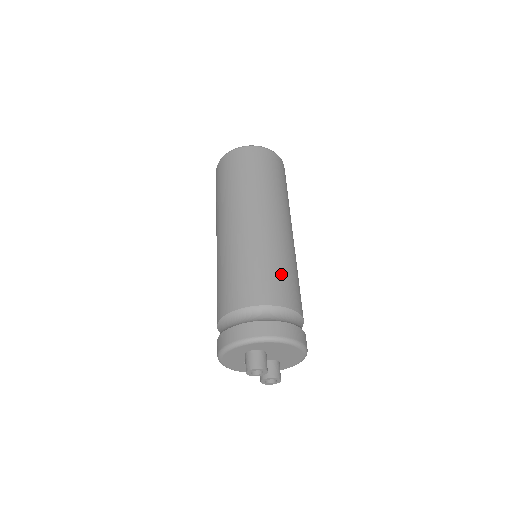
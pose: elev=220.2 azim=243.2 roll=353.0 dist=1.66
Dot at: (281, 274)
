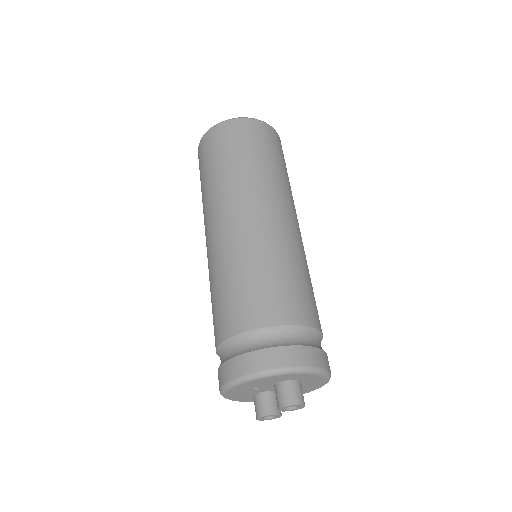
Dot at: occluded
